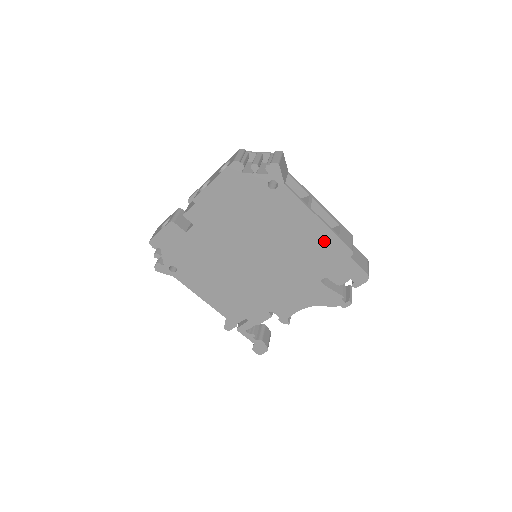
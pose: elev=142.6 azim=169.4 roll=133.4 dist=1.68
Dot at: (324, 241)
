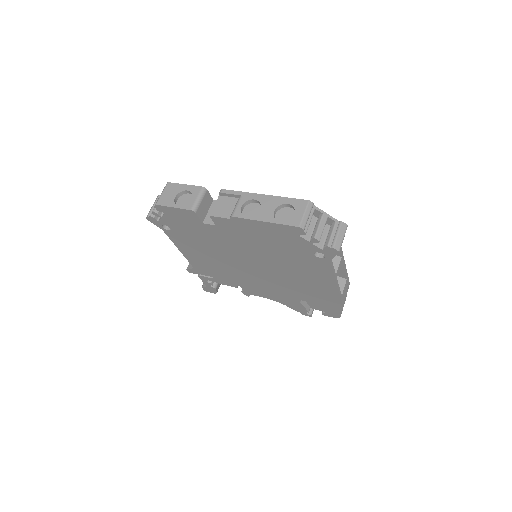
Dot at: (327, 293)
